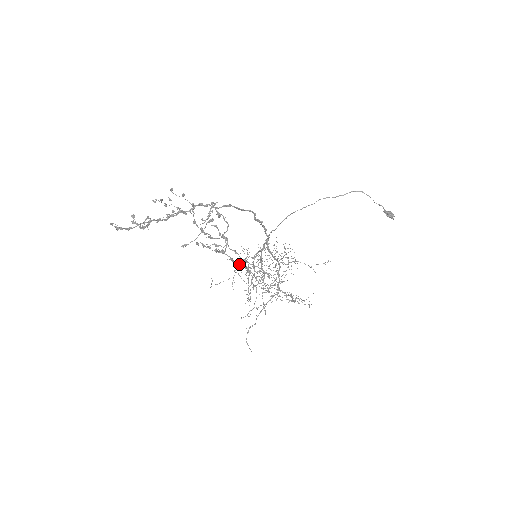
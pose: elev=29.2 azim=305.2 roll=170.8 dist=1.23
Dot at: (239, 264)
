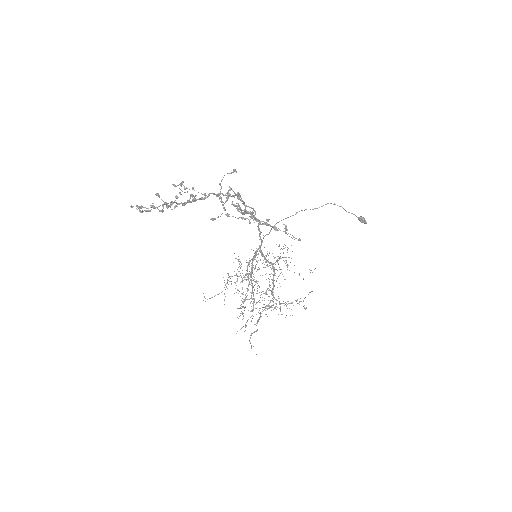
Dot at: (273, 228)
